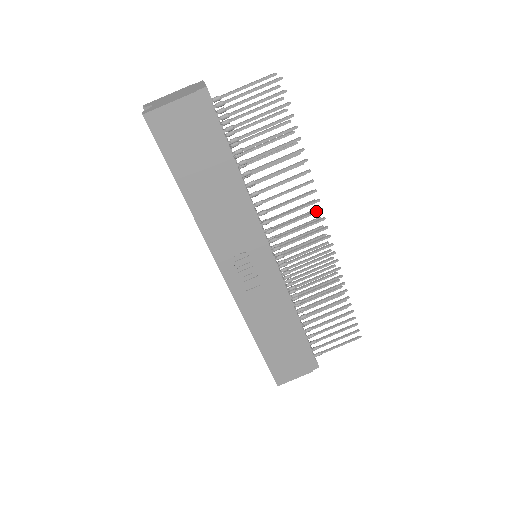
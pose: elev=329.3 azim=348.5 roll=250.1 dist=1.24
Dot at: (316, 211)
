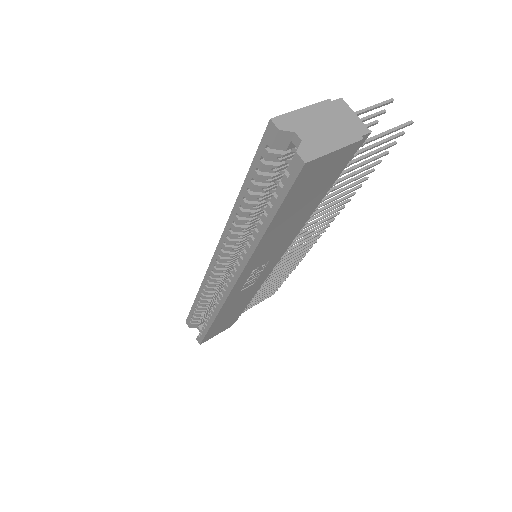
Dot at: (331, 221)
